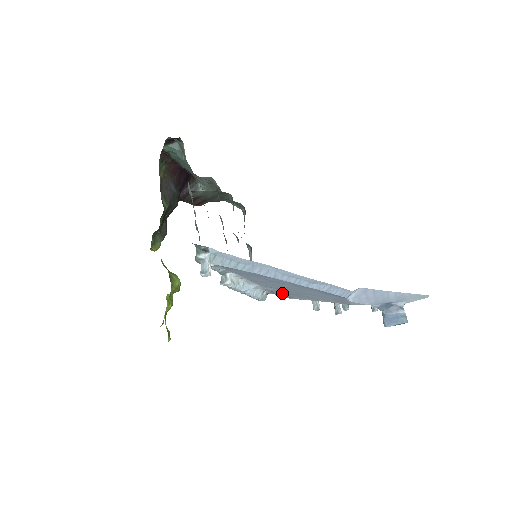
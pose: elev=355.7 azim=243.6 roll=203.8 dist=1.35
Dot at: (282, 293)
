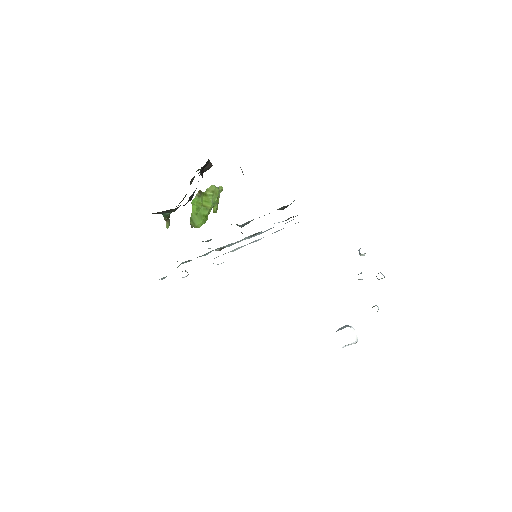
Dot at: occluded
